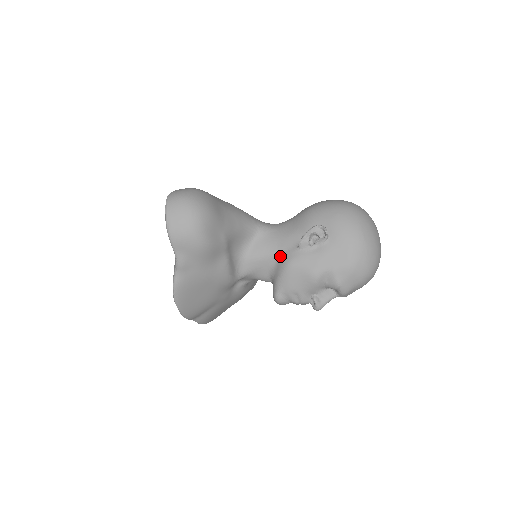
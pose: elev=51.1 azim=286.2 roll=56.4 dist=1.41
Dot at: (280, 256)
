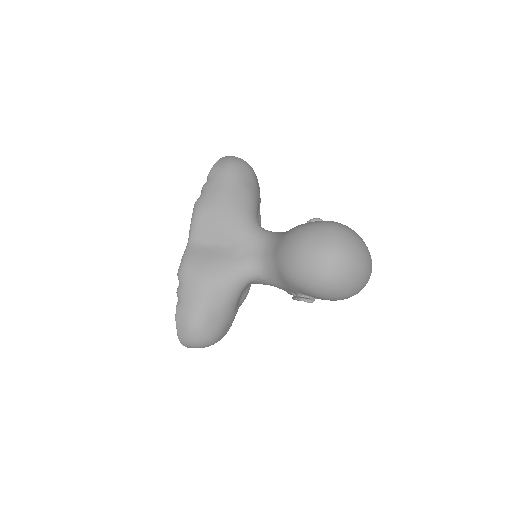
Dot at: occluded
